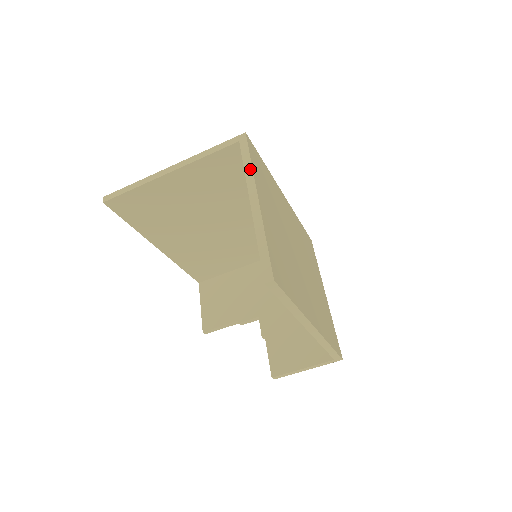
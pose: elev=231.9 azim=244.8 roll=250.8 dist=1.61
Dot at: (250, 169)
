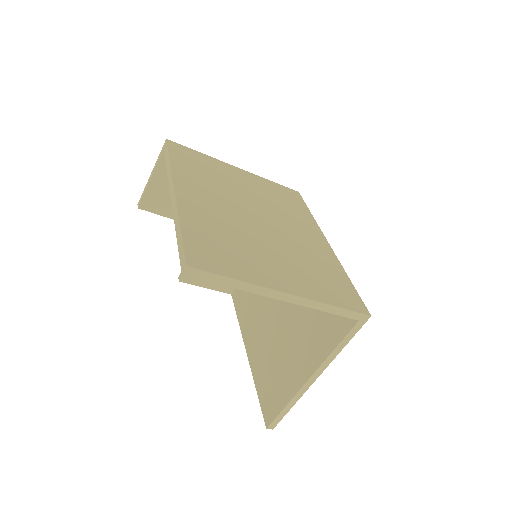
Dot at: (337, 354)
